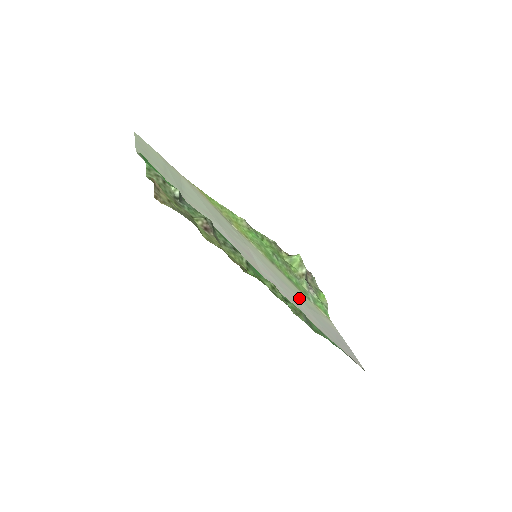
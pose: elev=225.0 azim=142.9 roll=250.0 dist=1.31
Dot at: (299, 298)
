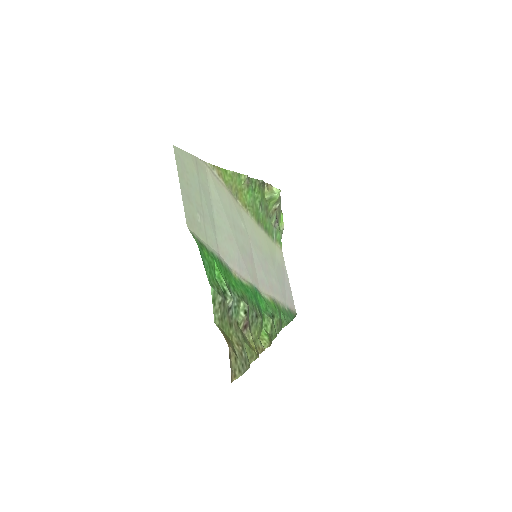
Dot at: (272, 265)
